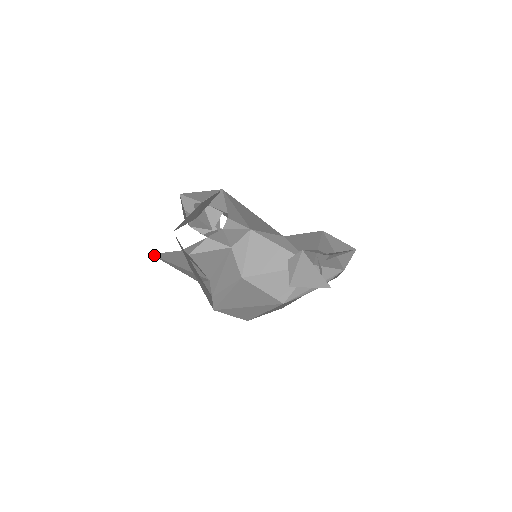
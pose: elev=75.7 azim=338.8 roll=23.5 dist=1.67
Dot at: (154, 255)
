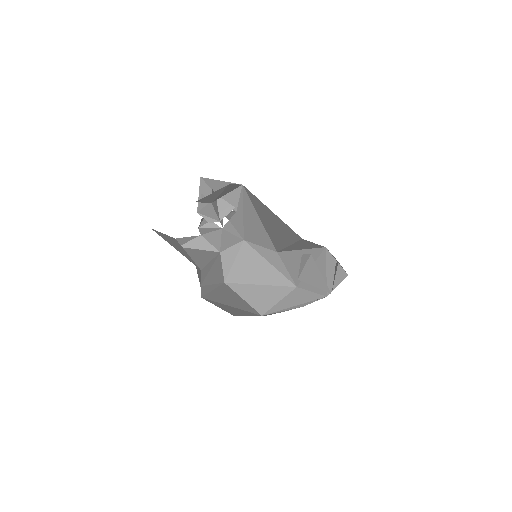
Dot at: (153, 230)
